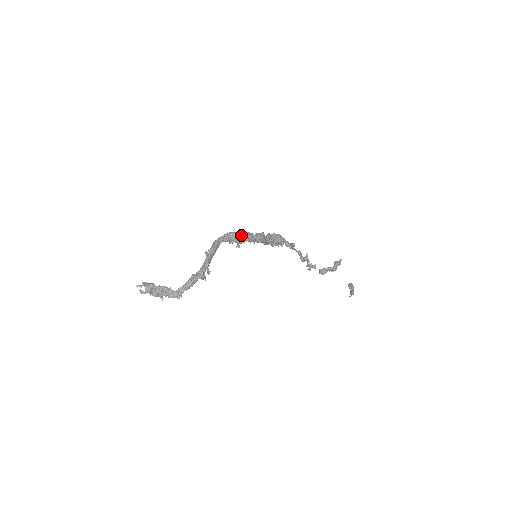
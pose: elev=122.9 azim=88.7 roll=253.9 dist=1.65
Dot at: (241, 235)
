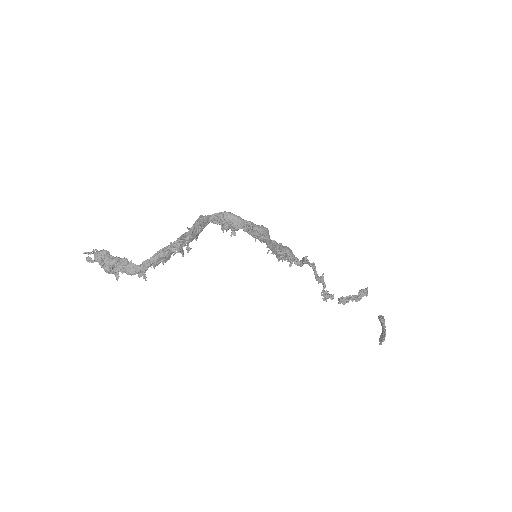
Dot at: (238, 216)
